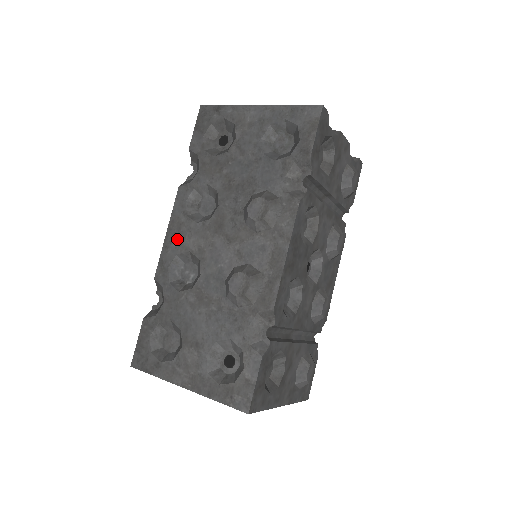
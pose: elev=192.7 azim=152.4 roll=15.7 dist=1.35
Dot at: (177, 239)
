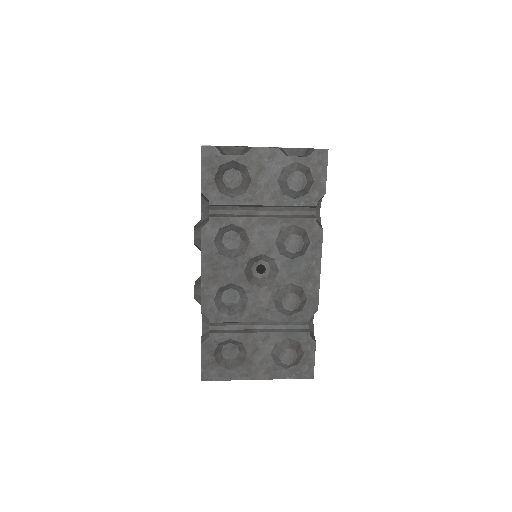
Dot at: occluded
